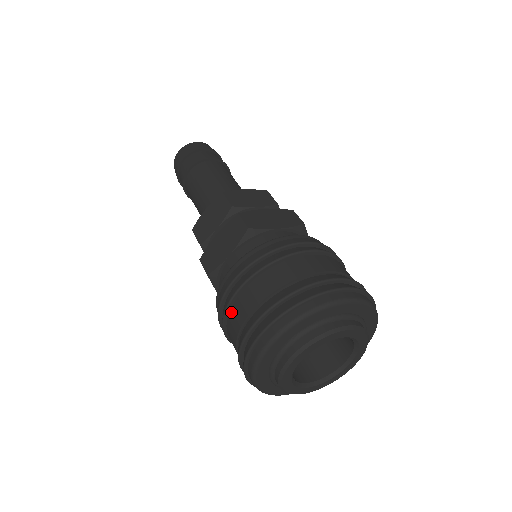
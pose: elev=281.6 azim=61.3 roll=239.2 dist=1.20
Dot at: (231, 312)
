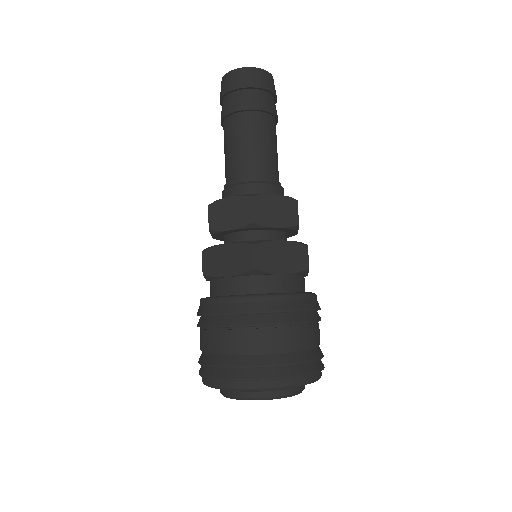
Dot at: (207, 332)
